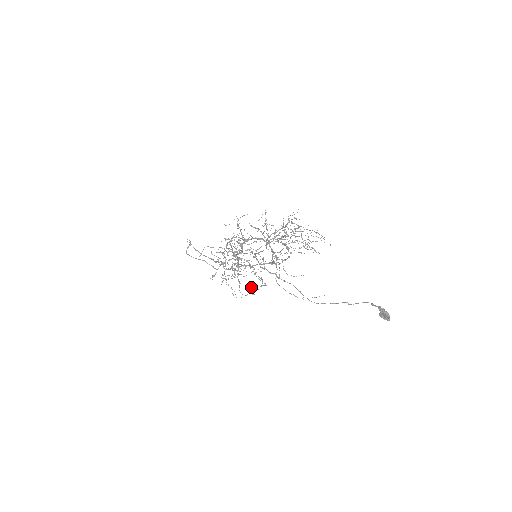
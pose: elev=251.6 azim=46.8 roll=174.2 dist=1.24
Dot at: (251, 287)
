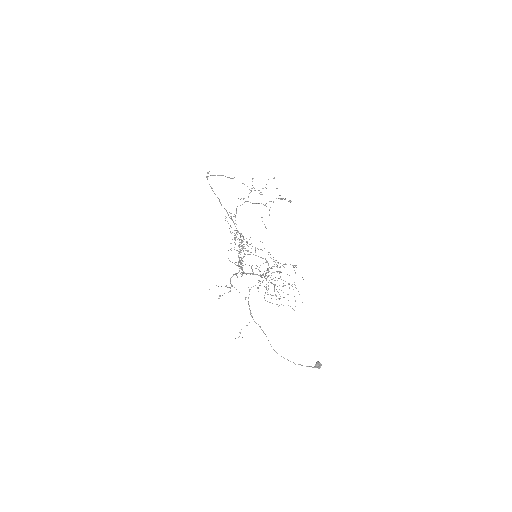
Dot at: occluded
